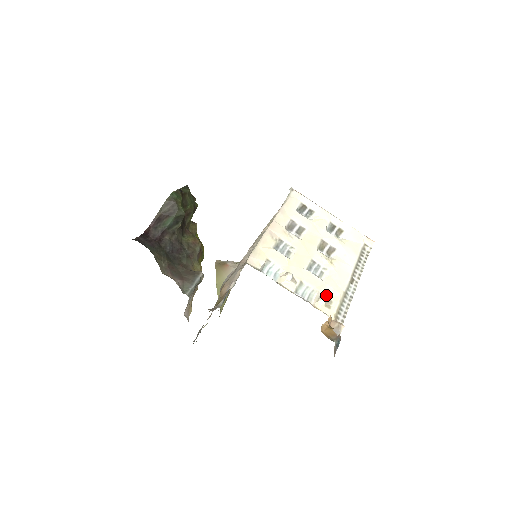
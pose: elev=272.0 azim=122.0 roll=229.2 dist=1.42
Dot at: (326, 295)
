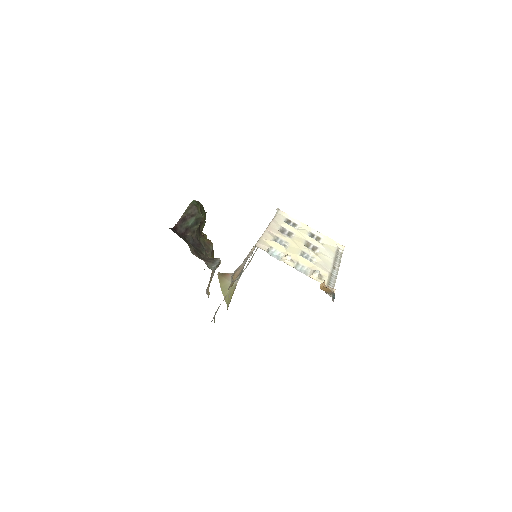
Dot at: (318, 271)
